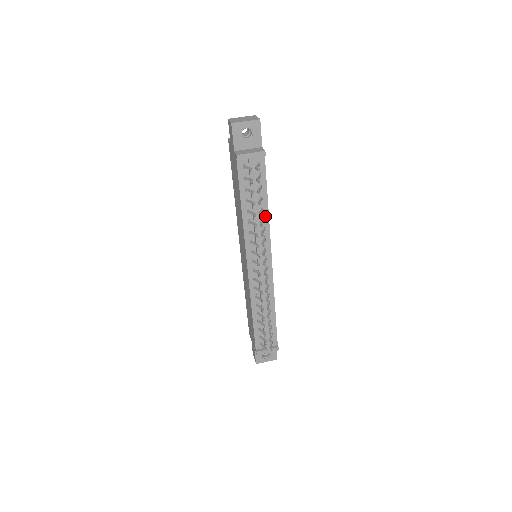
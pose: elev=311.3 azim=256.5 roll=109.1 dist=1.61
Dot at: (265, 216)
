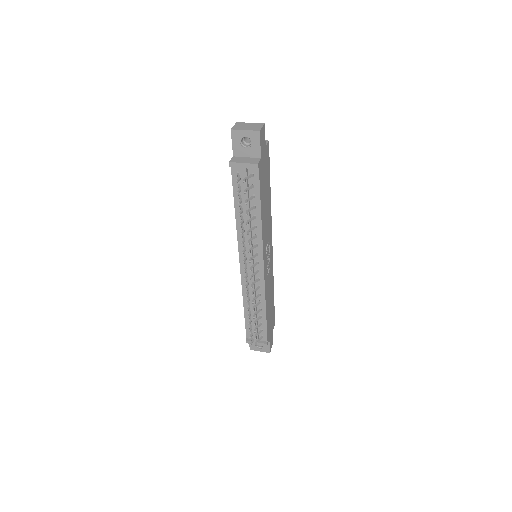
Dot at: (258, 224)
